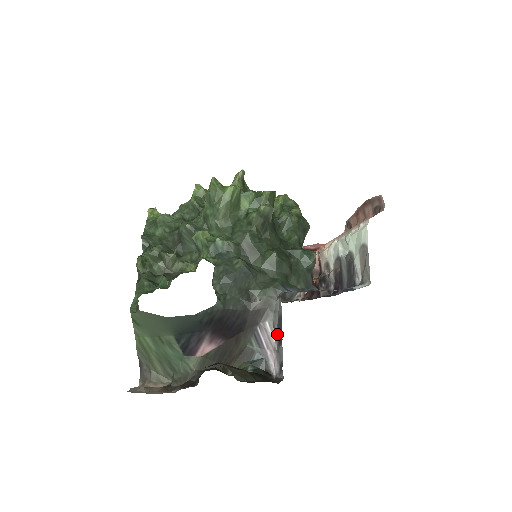
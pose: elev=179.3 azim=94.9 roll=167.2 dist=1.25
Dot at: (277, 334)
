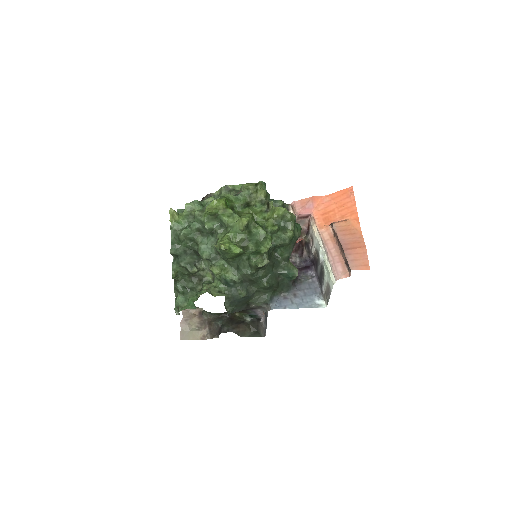
Dot at: (265, 315)
